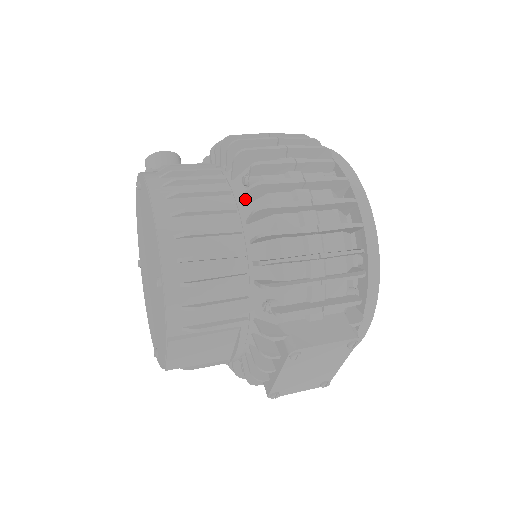
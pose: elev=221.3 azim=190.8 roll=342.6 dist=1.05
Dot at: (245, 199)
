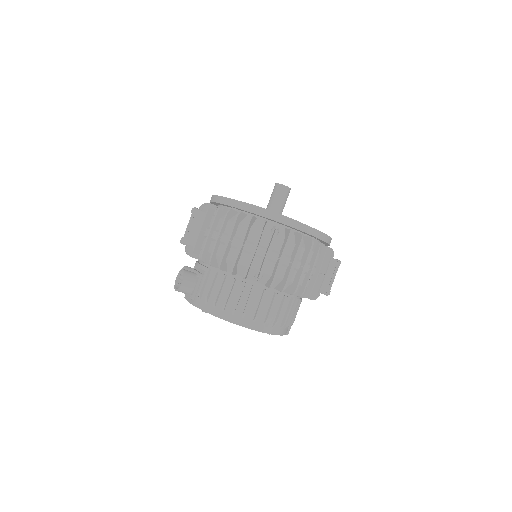
Dot at: occluded
